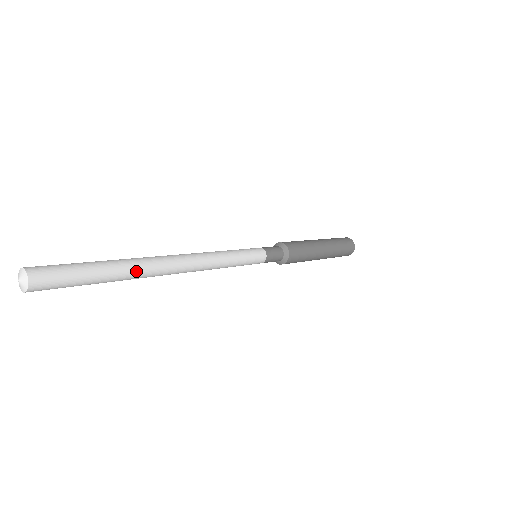
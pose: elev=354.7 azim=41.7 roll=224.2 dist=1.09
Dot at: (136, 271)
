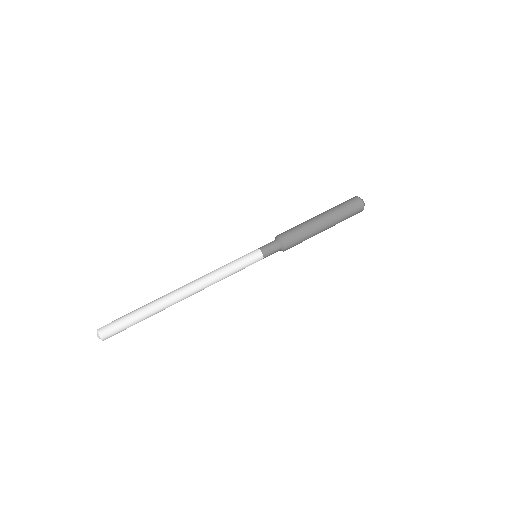
Dot at: (161, 310)
